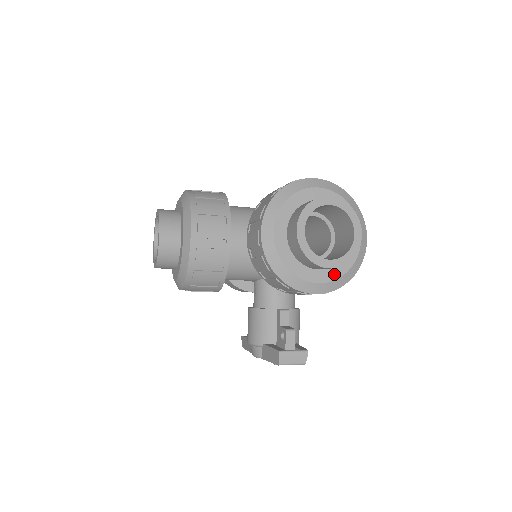
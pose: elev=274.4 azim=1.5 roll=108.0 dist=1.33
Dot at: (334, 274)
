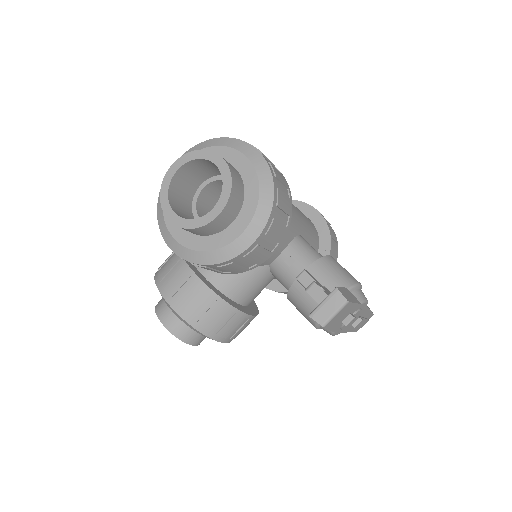
Dot at: (249, 210)
